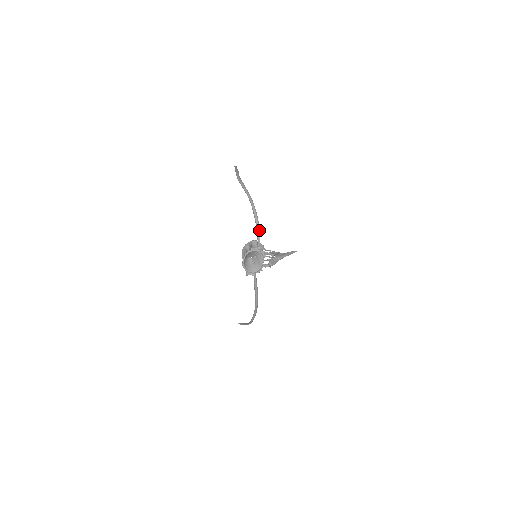
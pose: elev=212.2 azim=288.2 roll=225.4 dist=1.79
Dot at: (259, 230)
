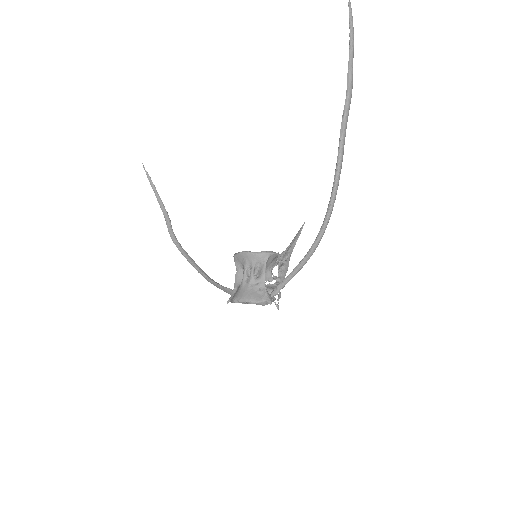
Dot at: (297, 272)
